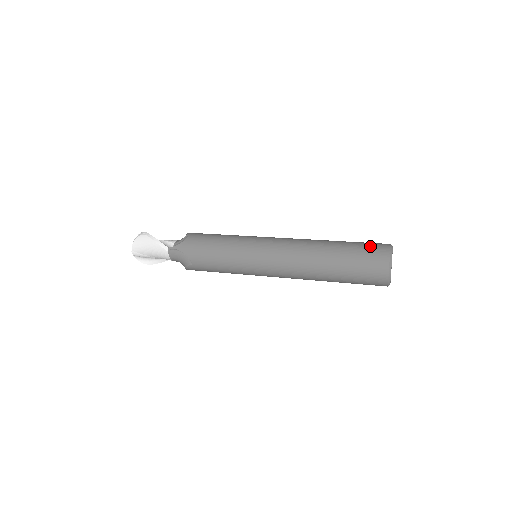
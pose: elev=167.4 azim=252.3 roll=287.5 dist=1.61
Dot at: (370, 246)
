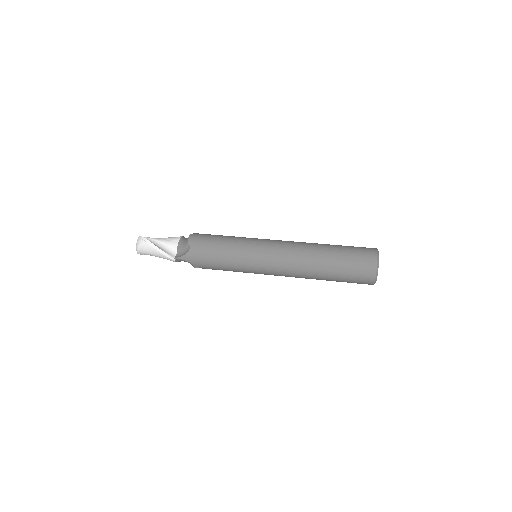
Dot at: (359, 260)
